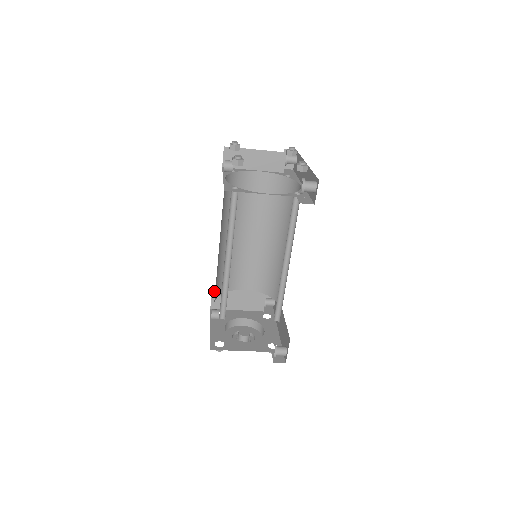
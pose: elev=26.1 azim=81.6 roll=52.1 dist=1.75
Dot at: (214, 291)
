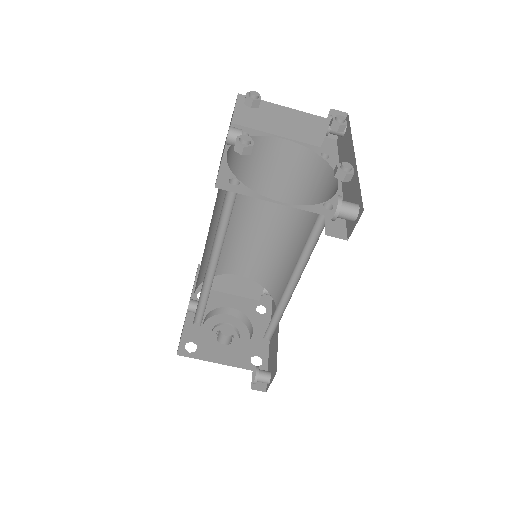
Dot at: occluded
